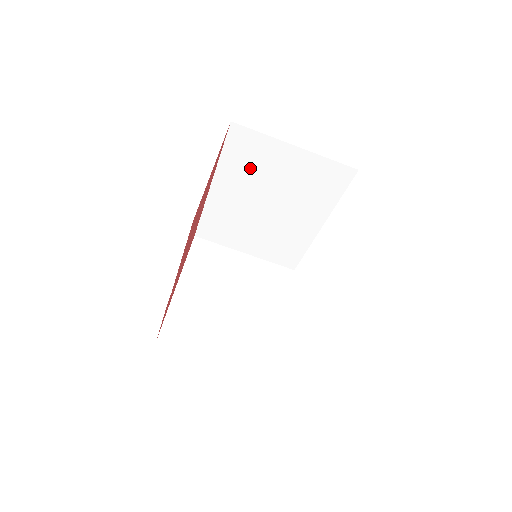
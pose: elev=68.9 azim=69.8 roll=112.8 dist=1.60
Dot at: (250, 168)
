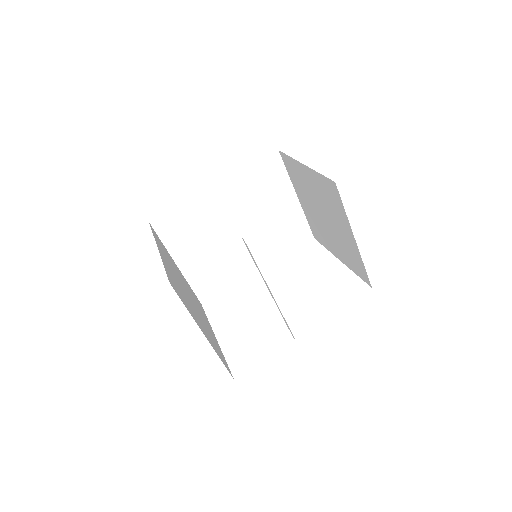
Dot at: (257, 192)
